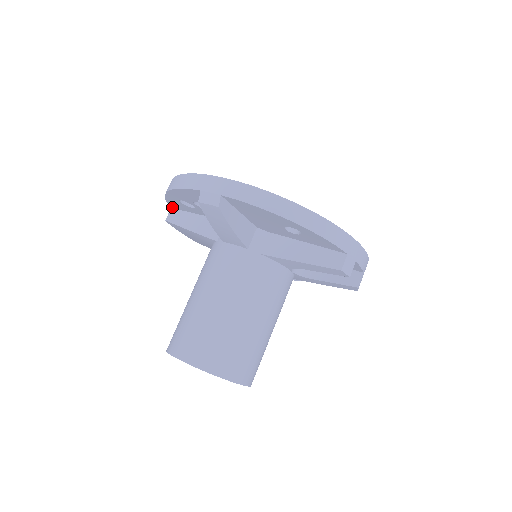
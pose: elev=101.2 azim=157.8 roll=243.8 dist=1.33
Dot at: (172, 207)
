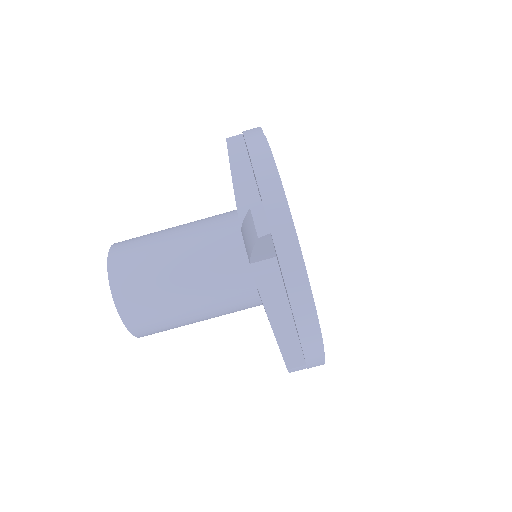
Dot at: occluded
